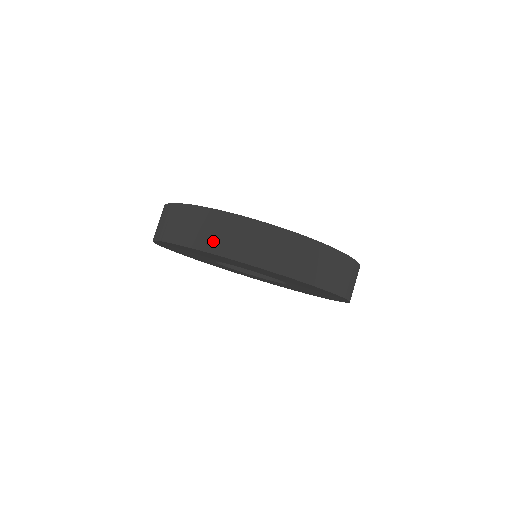
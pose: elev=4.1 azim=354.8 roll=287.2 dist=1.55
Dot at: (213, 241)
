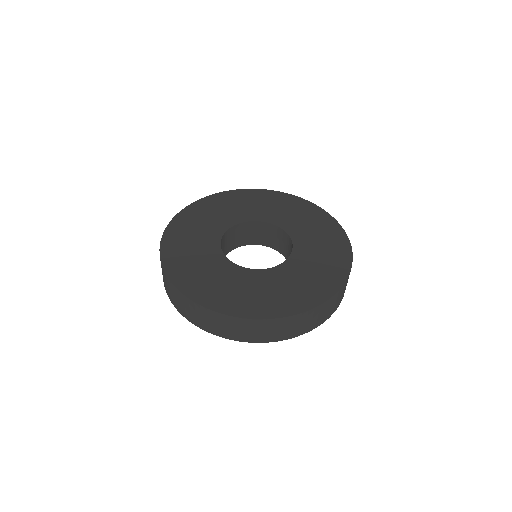
Dot at: (321, 320)
